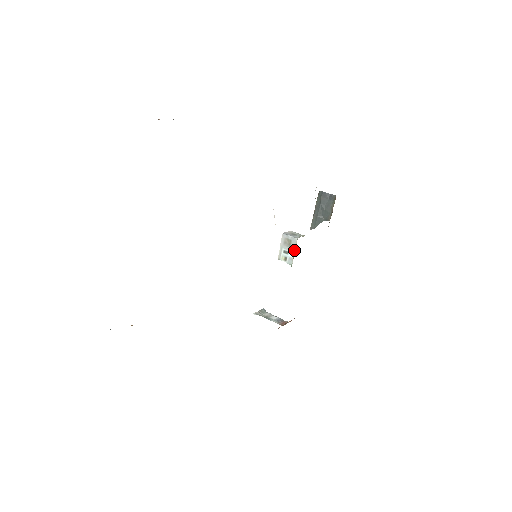
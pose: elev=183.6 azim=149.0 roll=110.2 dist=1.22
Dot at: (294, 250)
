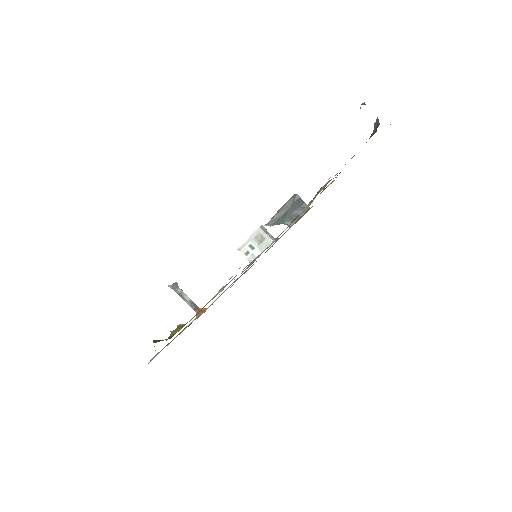
Dot at: (263, 250)
